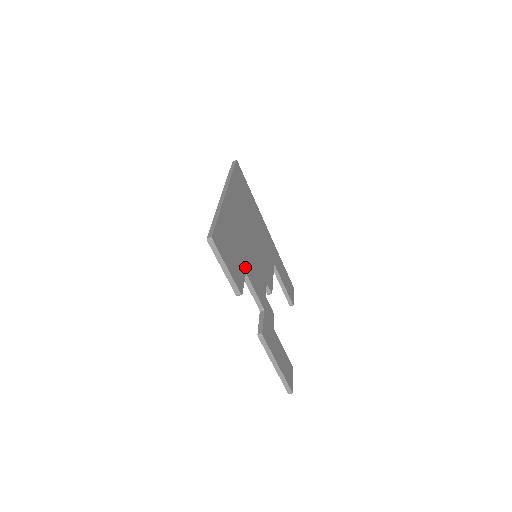
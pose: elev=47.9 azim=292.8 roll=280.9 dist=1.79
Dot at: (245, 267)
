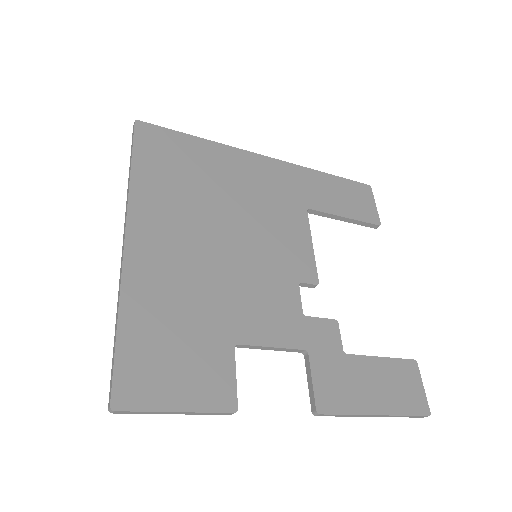
Dot at: (229, 333)
